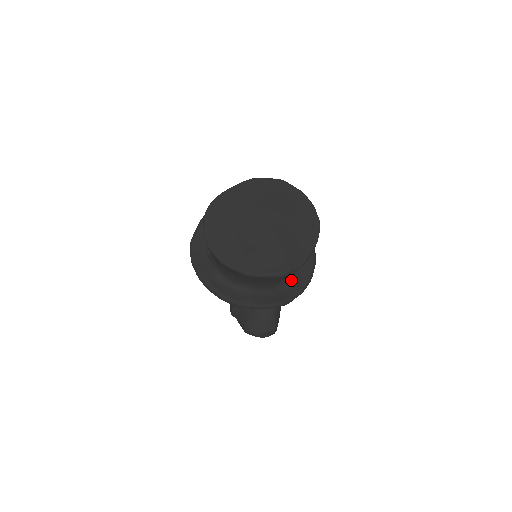
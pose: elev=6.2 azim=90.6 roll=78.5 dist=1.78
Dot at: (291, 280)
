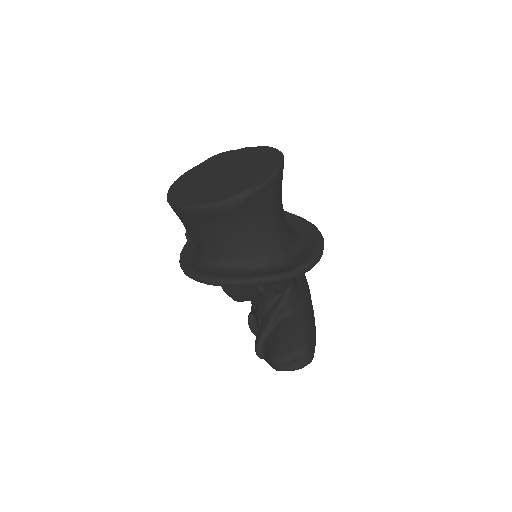
Dot at: (293, 258)
